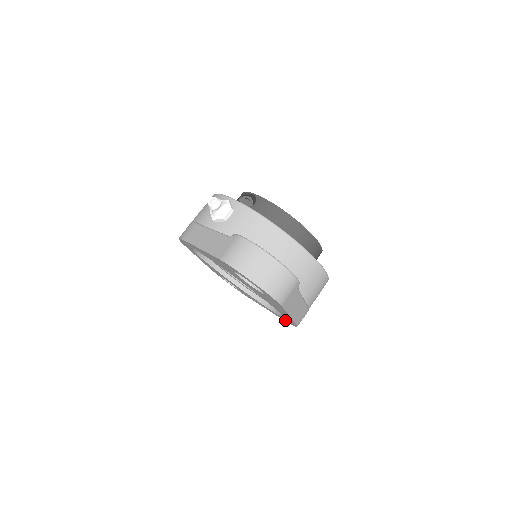
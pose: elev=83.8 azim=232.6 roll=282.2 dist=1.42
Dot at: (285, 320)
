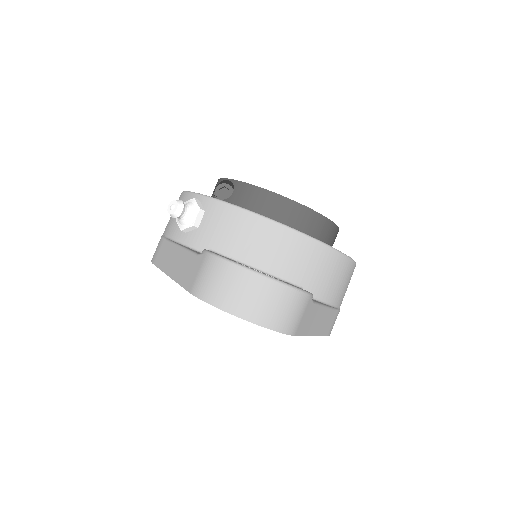
Dot at: occluded
